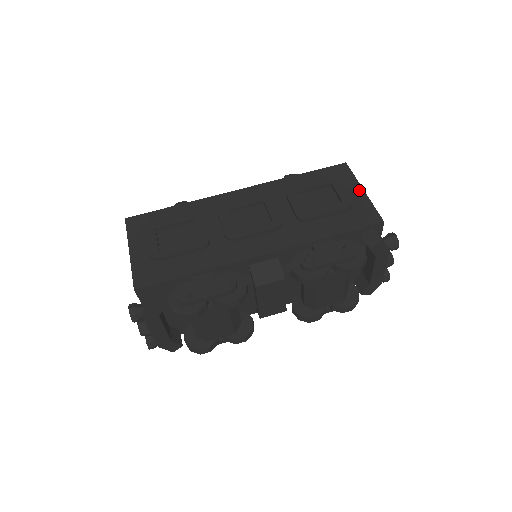
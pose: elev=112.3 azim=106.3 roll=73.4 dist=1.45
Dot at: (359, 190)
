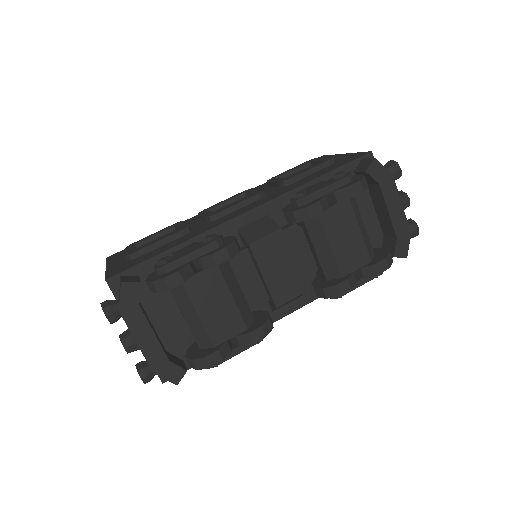
Dot at: (340, 155)
